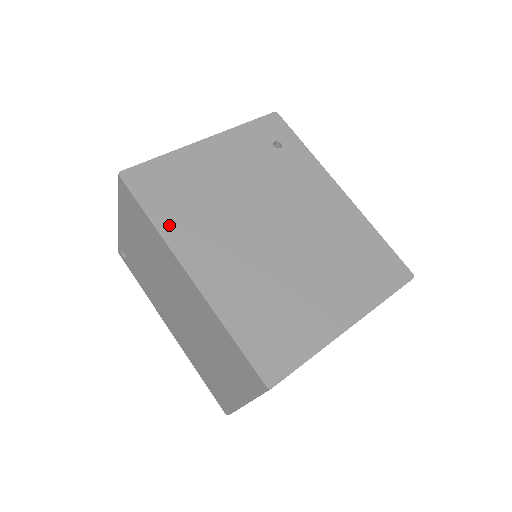
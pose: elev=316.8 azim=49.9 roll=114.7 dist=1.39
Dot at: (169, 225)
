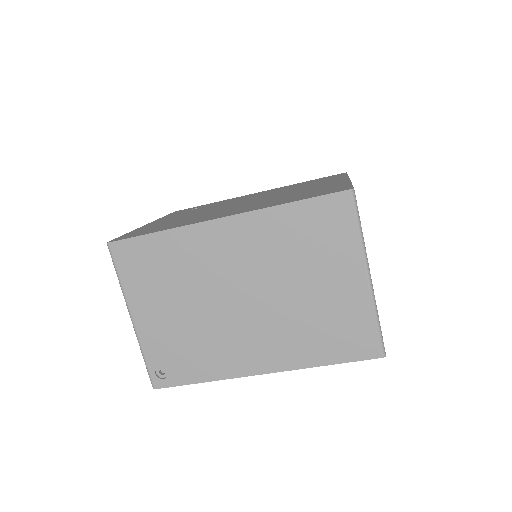
Dot at: (176, 226)
